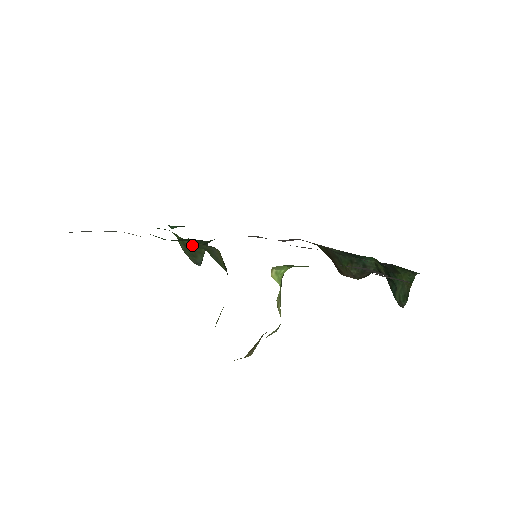
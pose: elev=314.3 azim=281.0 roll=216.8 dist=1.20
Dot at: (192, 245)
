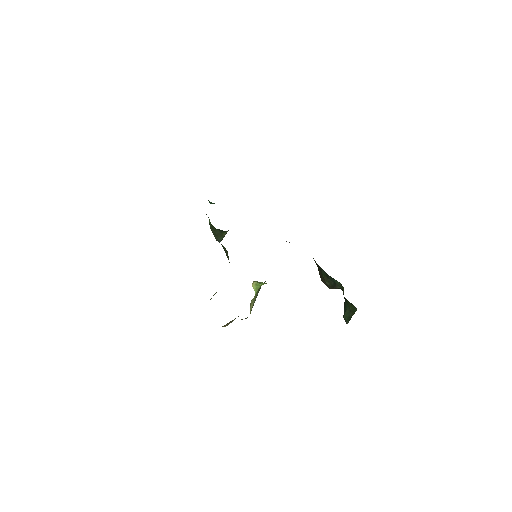
Dot at: (217, 230)
